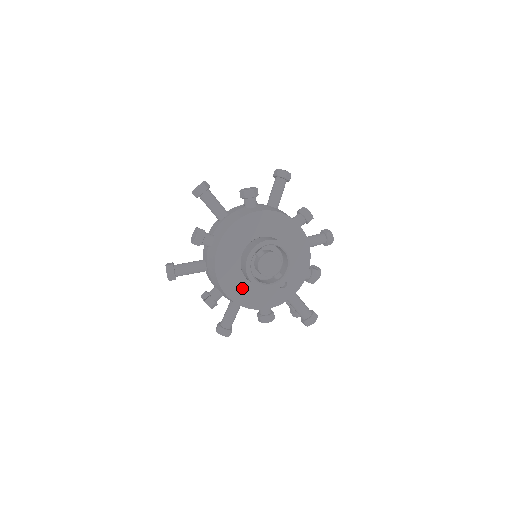
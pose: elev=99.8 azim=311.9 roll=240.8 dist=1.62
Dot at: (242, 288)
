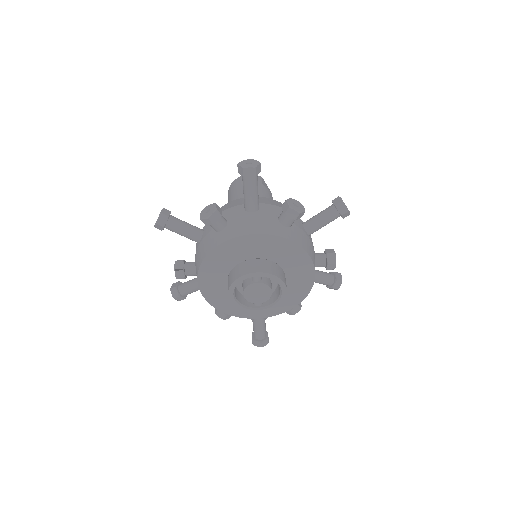
Dot at: (218, 287)
